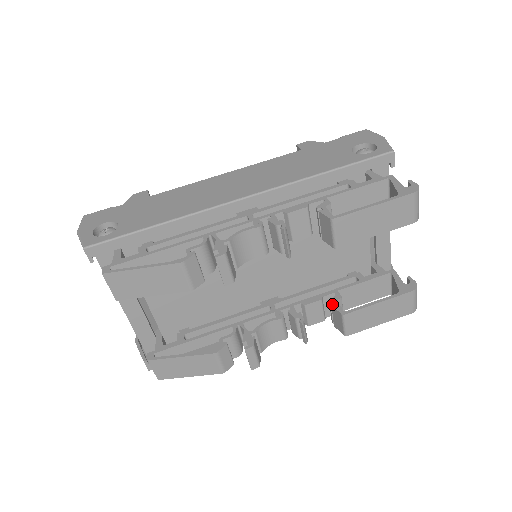
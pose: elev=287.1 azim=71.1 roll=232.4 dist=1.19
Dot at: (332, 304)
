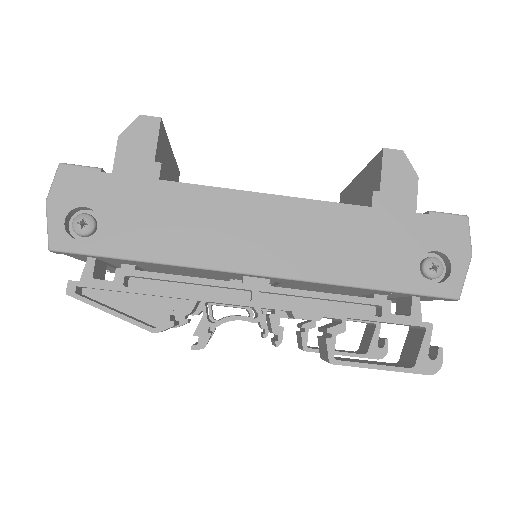
Dot at: (302, 332)
